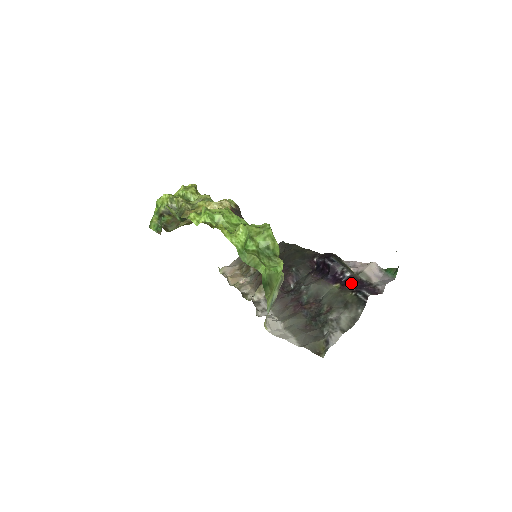
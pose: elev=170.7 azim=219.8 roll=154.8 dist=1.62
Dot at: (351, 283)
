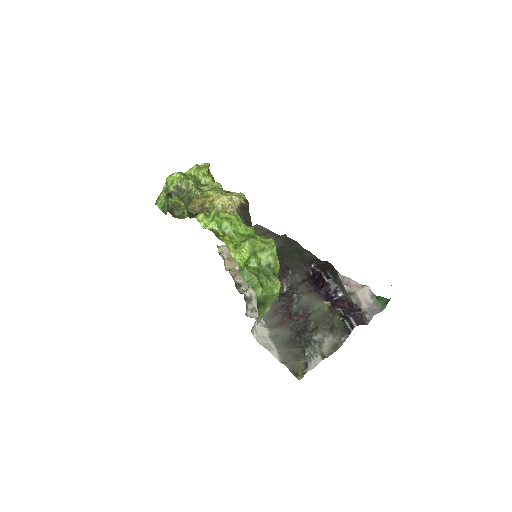
Dot at: (341, 304)
